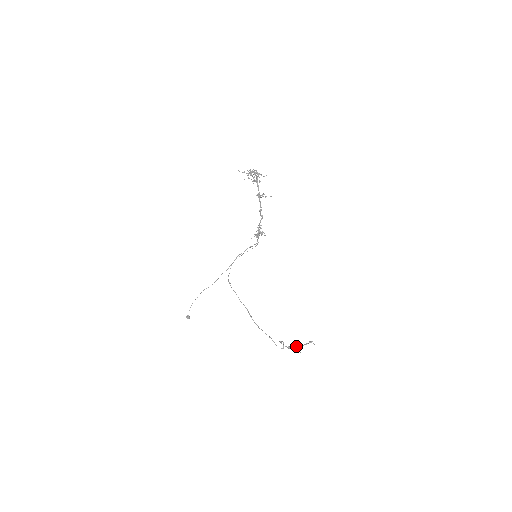
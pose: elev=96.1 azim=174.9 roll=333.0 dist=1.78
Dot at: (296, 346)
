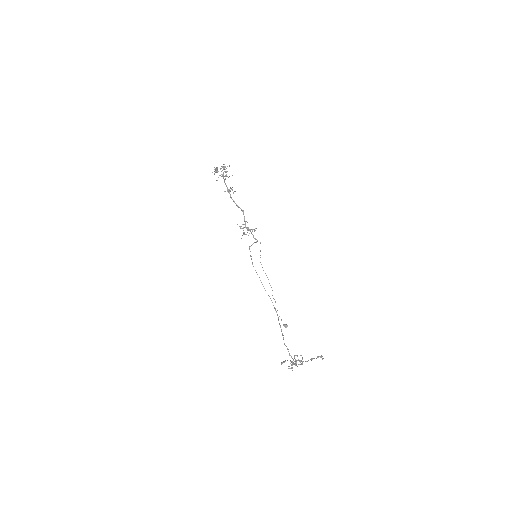
Dot at: (292, 362)
